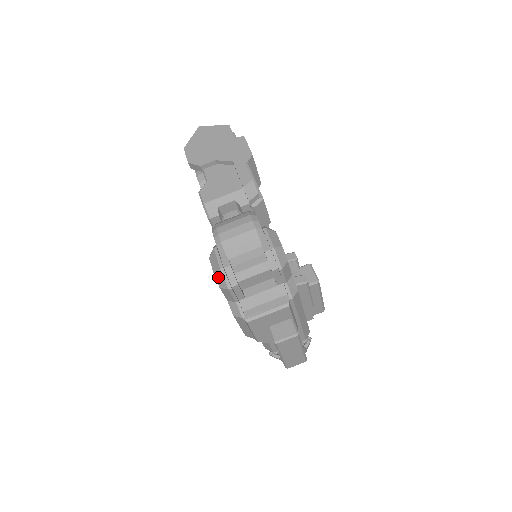
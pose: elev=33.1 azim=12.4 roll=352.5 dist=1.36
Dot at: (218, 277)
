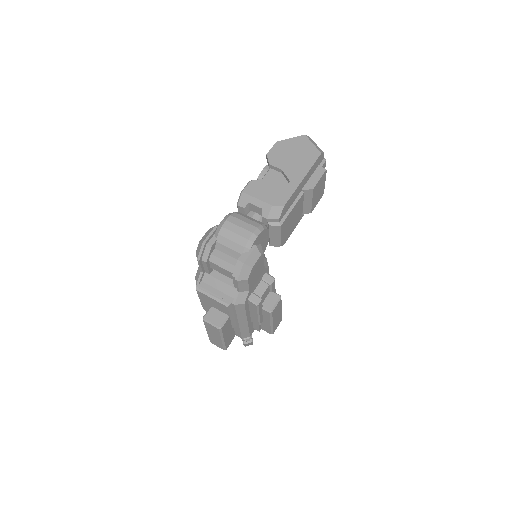
Dot at: (199, 246)
